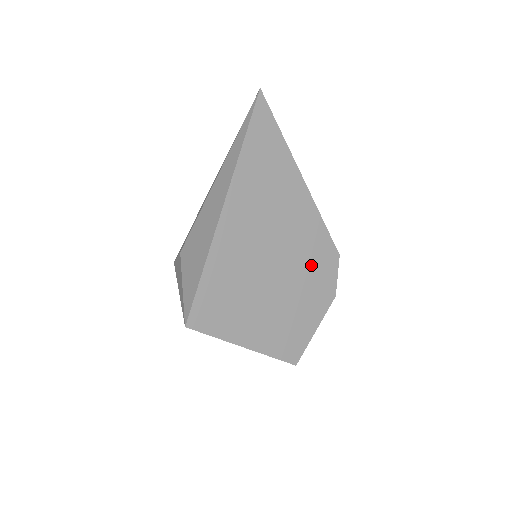
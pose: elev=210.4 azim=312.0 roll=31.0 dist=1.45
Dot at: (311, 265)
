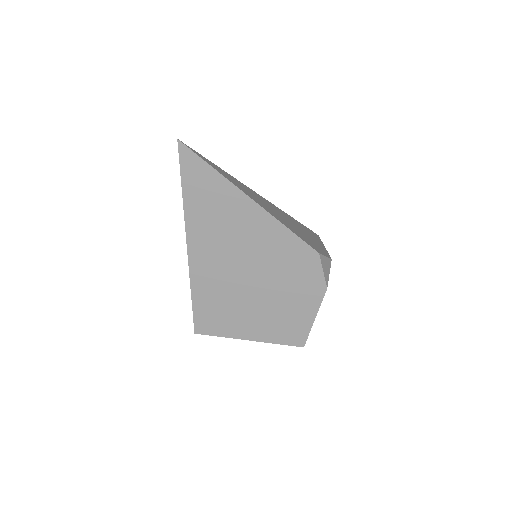
Dot at: (289, 269)
